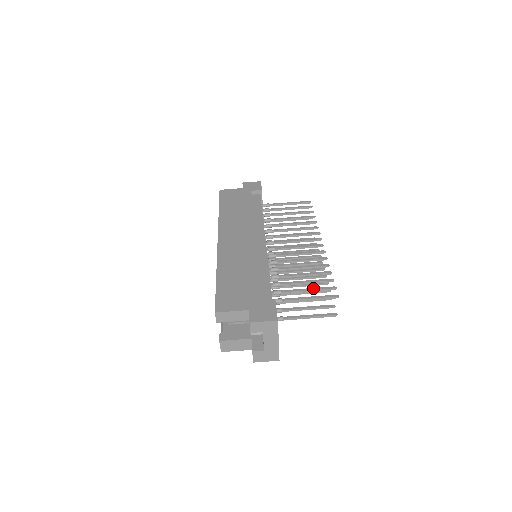
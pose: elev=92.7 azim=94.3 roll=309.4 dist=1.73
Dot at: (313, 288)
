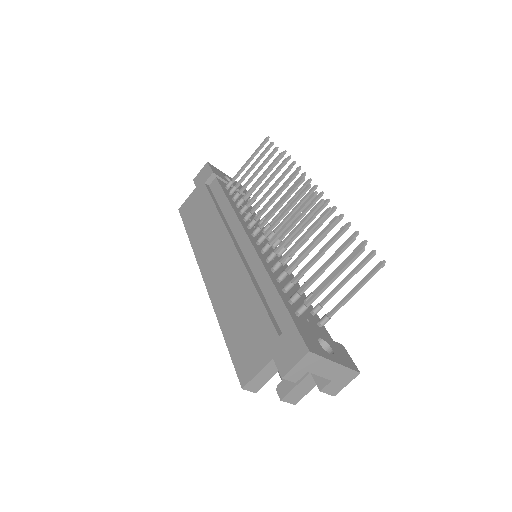
Dot at: (329, 259)
